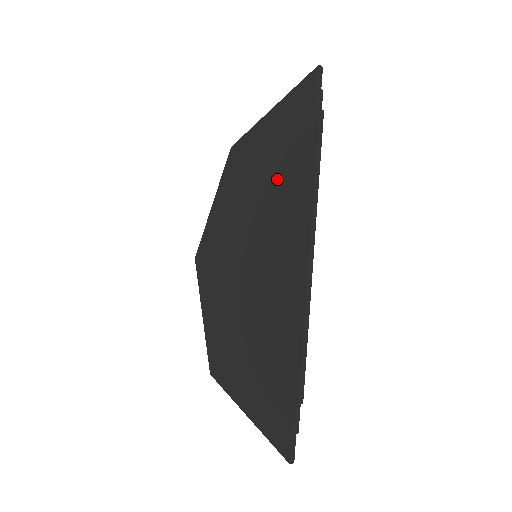
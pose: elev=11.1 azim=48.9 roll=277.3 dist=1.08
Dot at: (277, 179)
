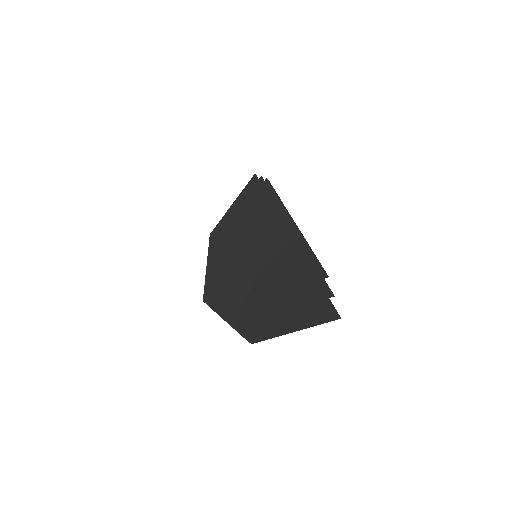
Dot at: (255, 214)
